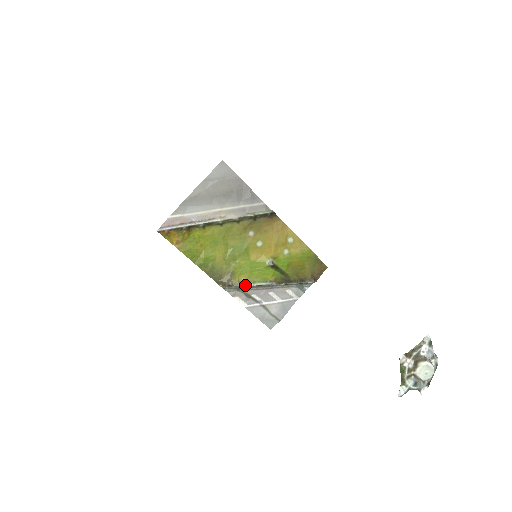
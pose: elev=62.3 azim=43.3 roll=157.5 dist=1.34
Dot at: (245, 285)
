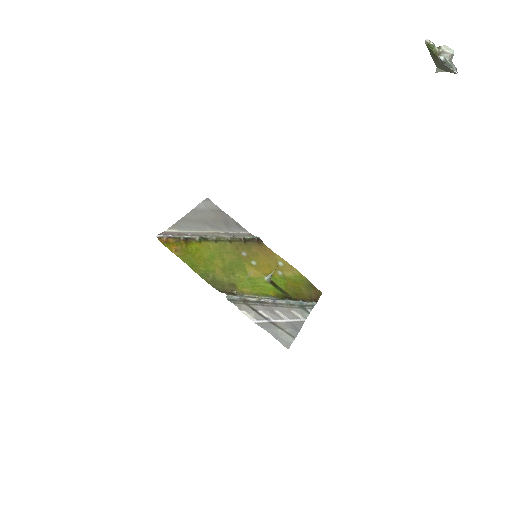
Dot at: (250, 296)
